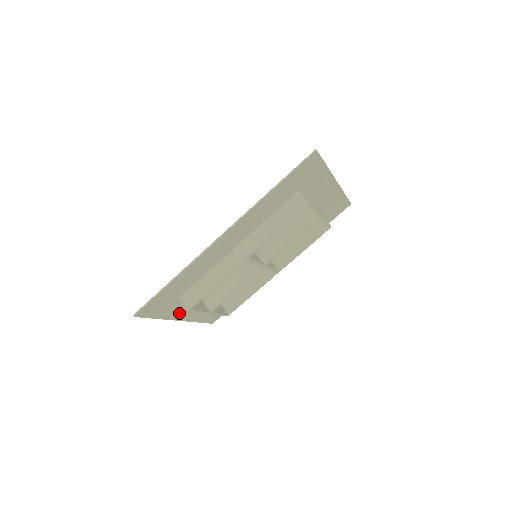
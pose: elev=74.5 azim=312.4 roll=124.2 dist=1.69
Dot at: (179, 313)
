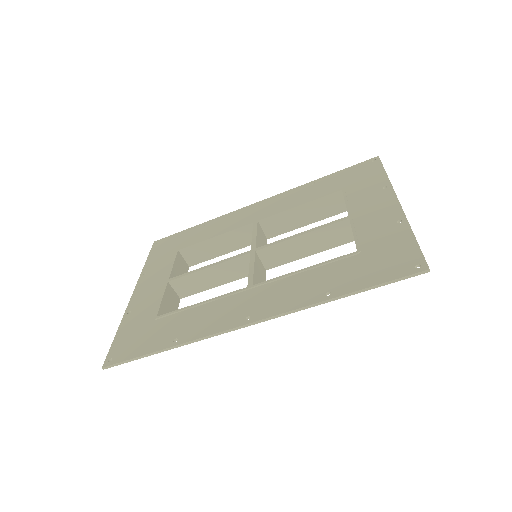
Dot at: (140, 303)
